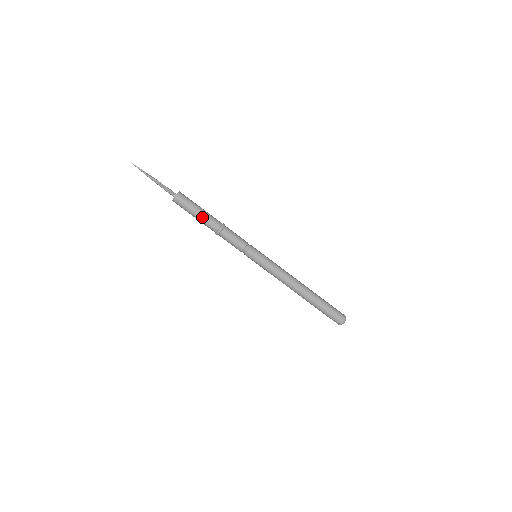
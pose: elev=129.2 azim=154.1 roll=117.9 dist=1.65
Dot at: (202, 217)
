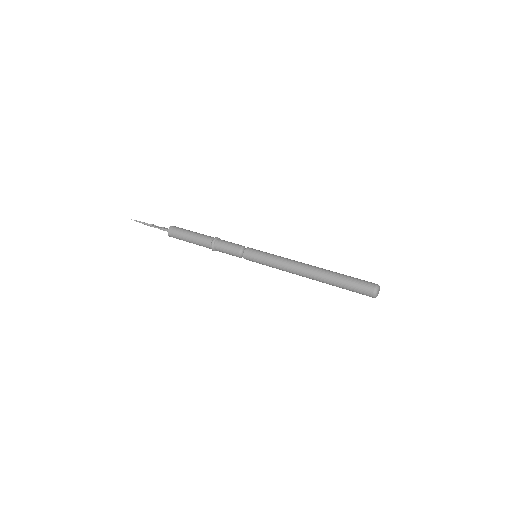
Dot at: (195, 237)
